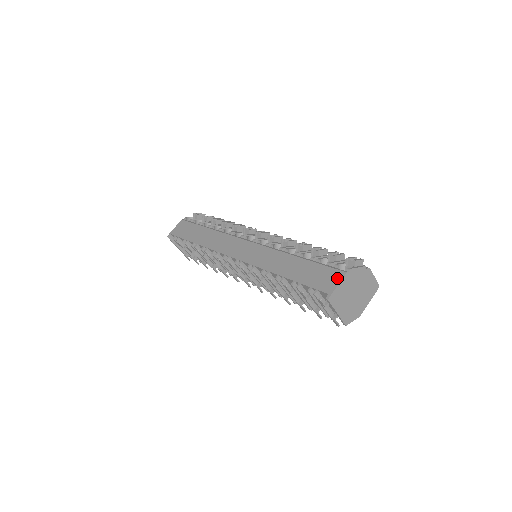
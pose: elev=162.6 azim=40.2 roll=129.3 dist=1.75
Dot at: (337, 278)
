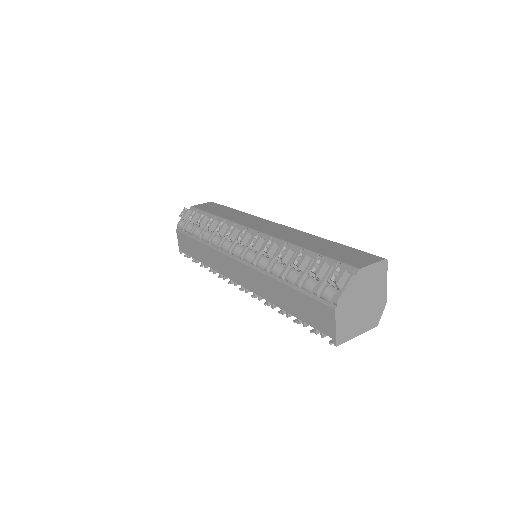
Dot at: (330, 318)
